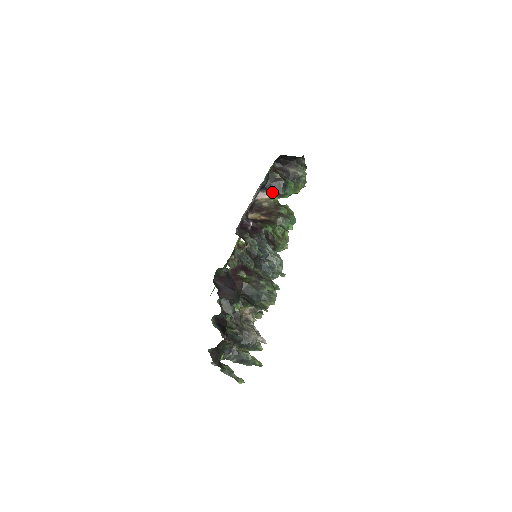
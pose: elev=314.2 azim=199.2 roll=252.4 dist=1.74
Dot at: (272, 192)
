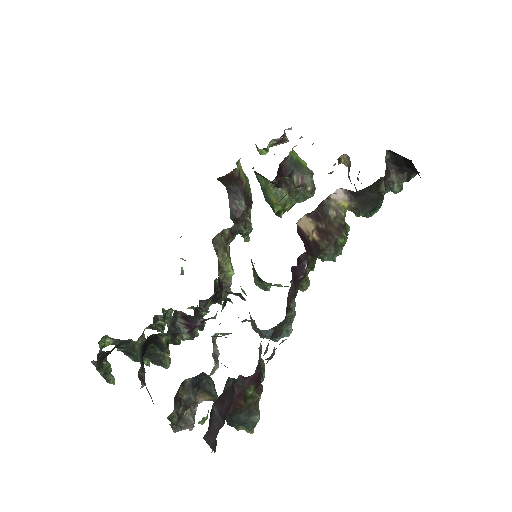
Dot at: (354, 202)
